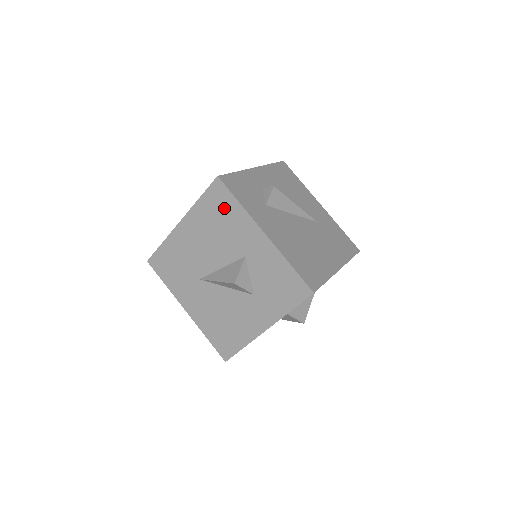
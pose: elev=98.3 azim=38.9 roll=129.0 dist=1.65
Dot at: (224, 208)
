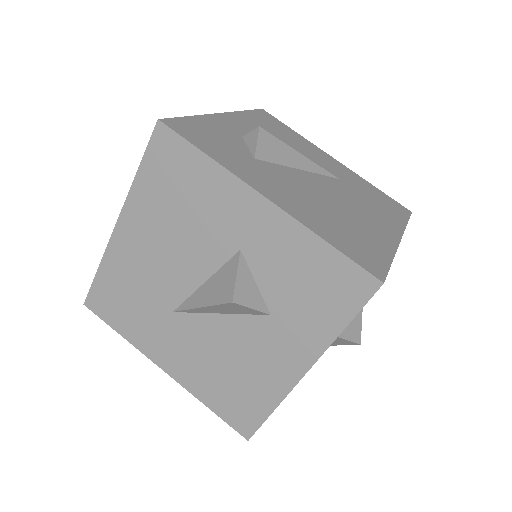
Dot at: (183, 174)
